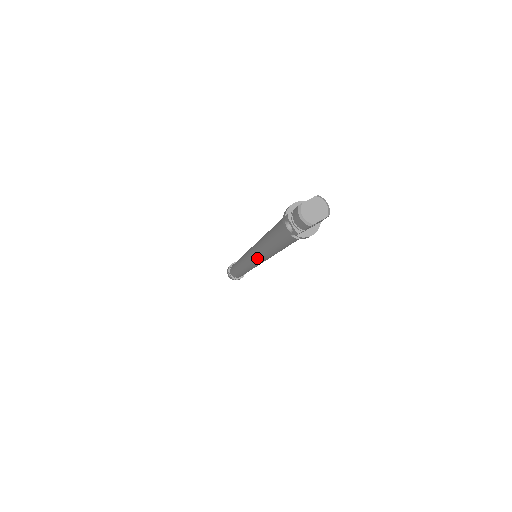
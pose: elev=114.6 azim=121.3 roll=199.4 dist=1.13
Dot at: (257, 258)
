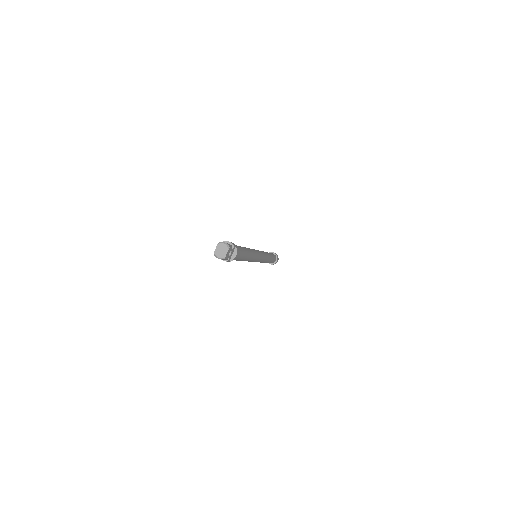
Dot at: occluded
